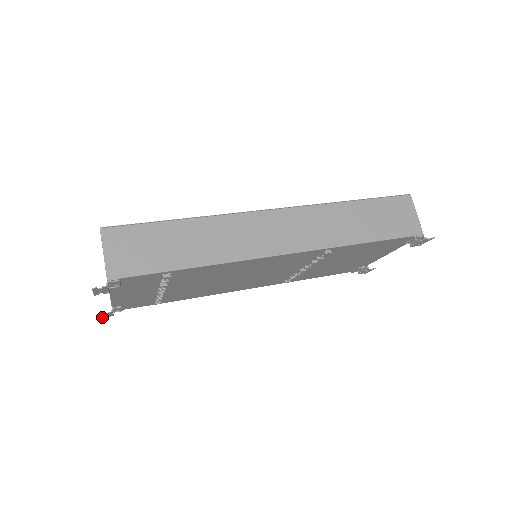
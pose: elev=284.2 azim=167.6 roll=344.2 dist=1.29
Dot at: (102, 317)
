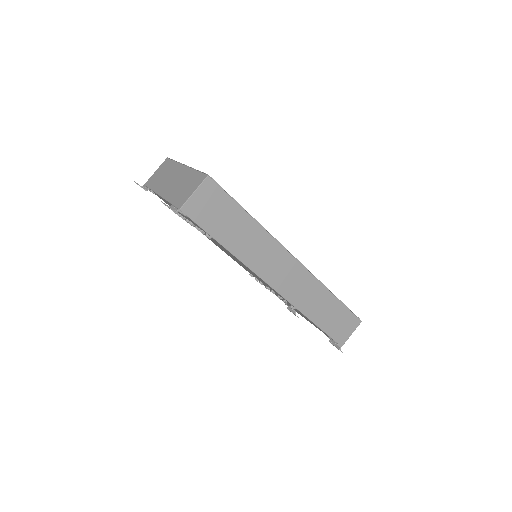
Dot at: (135, 182)
